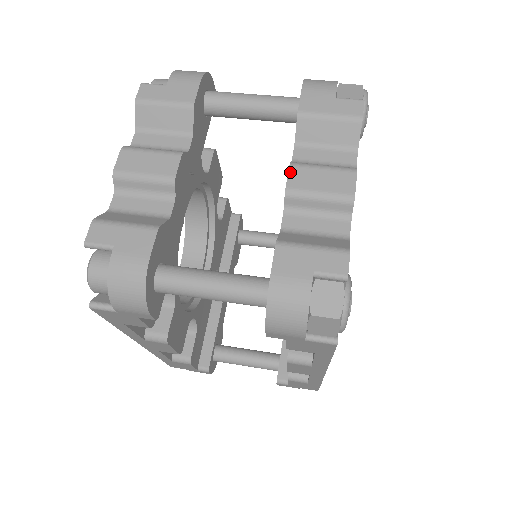
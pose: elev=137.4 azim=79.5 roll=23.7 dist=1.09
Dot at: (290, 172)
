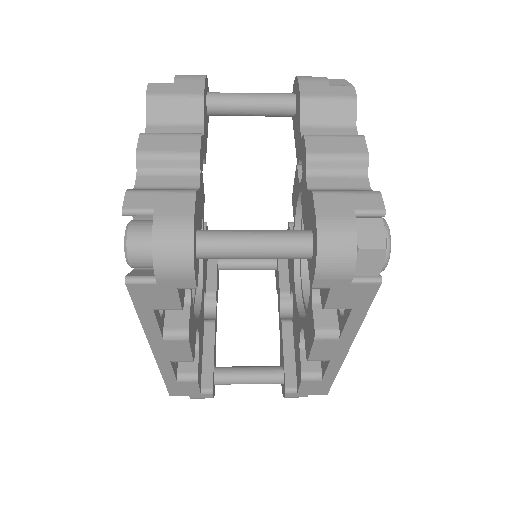
Dot at: (306, 141)
